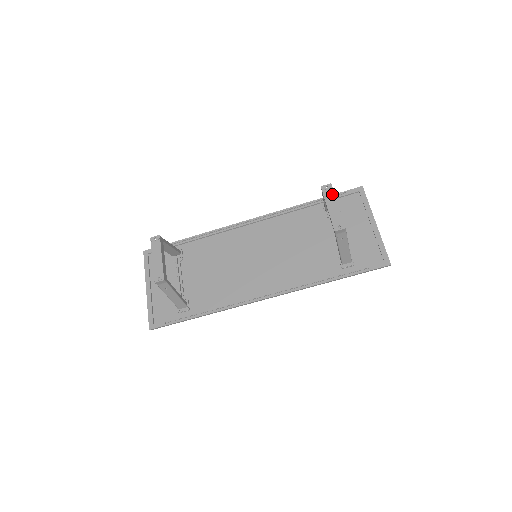
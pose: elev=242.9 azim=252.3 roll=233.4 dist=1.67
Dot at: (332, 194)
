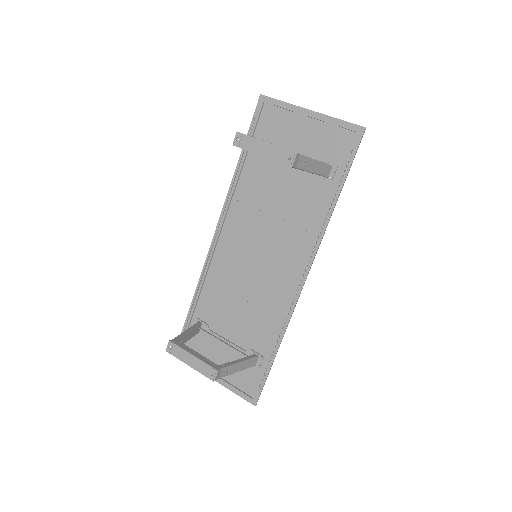
Dot at: (249, 139)
